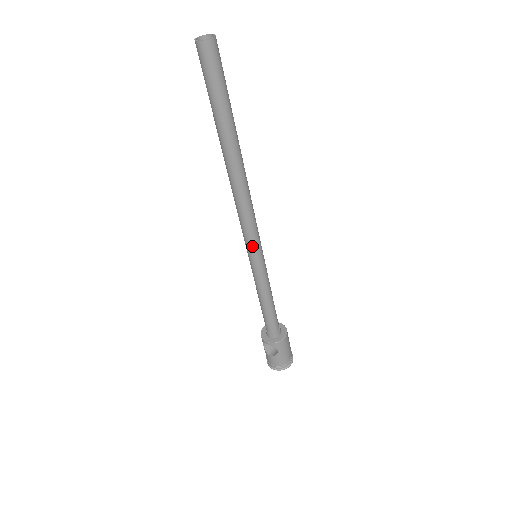
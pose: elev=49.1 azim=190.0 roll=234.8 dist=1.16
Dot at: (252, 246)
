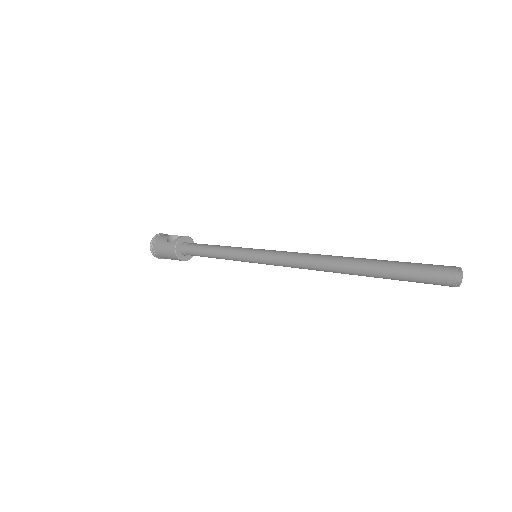
Dot at: occluded
